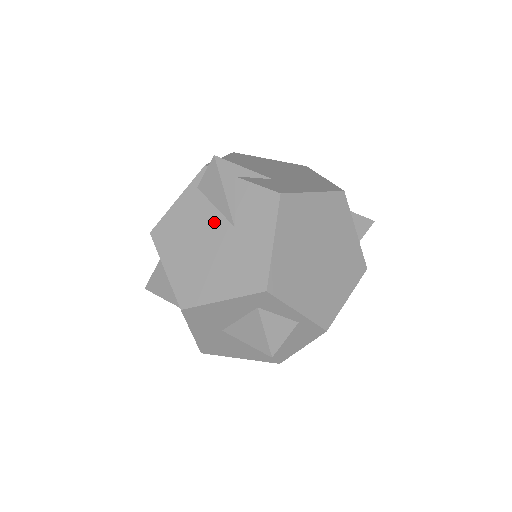
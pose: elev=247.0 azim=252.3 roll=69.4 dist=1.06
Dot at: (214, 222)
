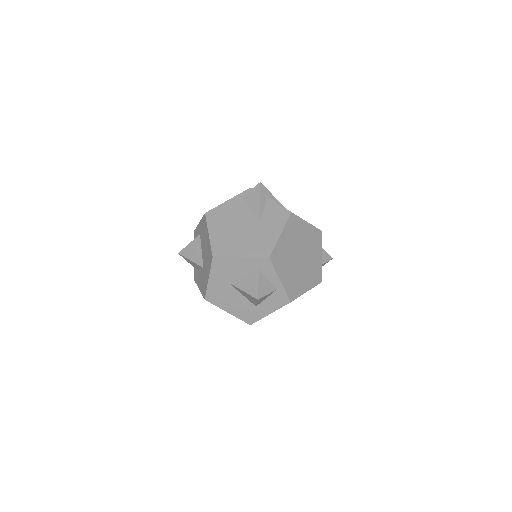
Dot at: (248, 217)
